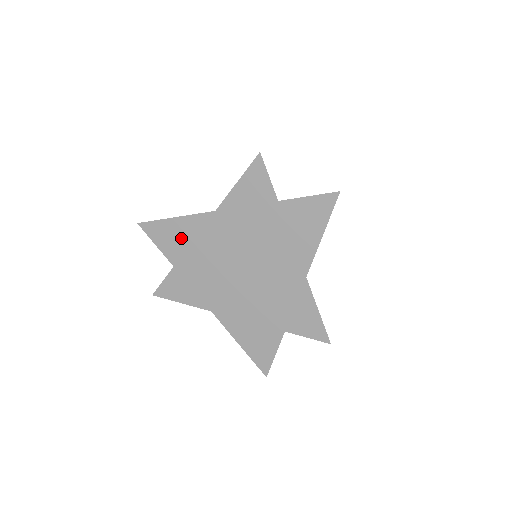
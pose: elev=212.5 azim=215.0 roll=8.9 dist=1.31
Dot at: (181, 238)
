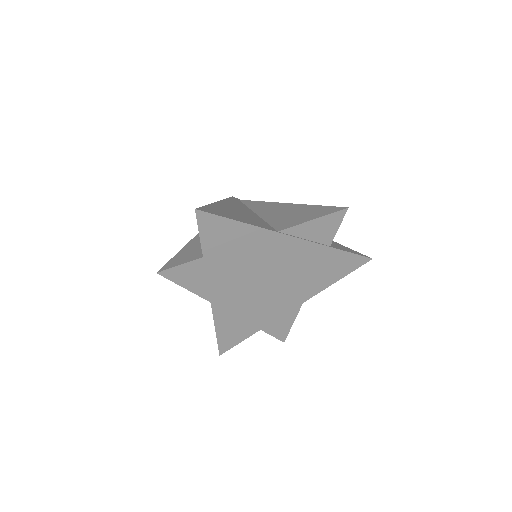
Dot at: (231, 240)
